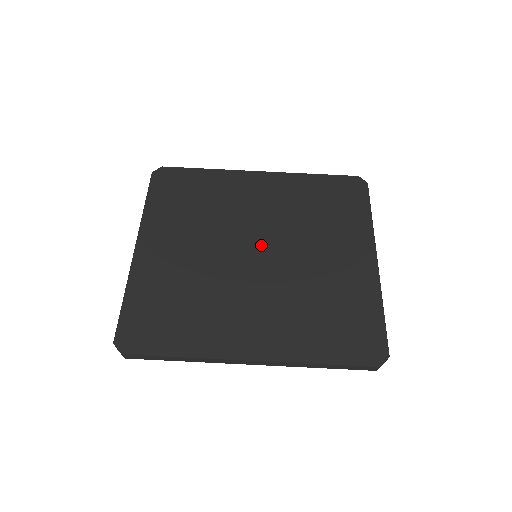
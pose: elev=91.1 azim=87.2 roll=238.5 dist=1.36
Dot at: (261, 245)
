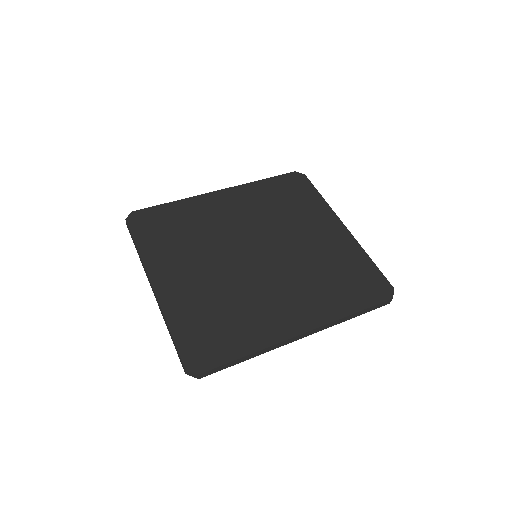
Dot at: (256, 246)
